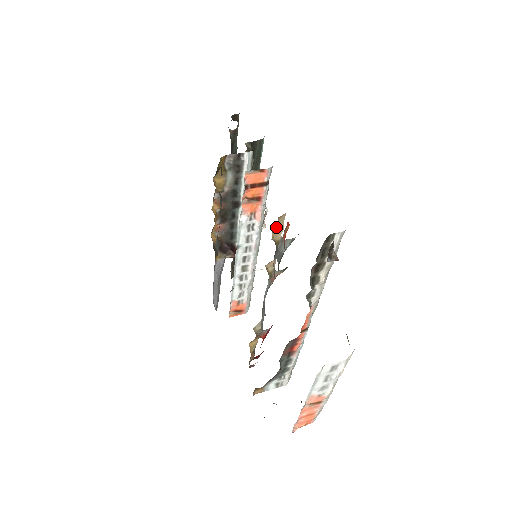
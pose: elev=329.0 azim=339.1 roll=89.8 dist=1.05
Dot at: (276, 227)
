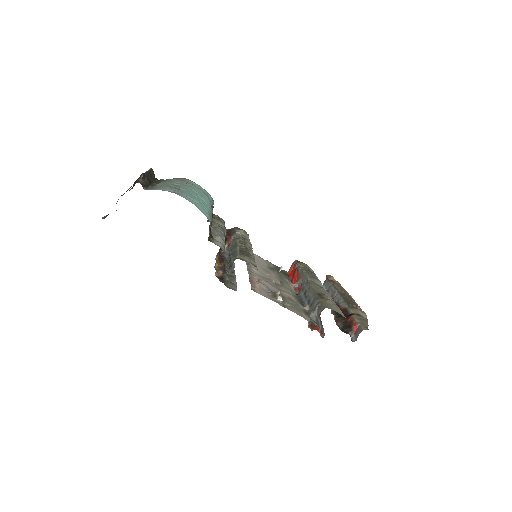
Dot at: (309, 326)
